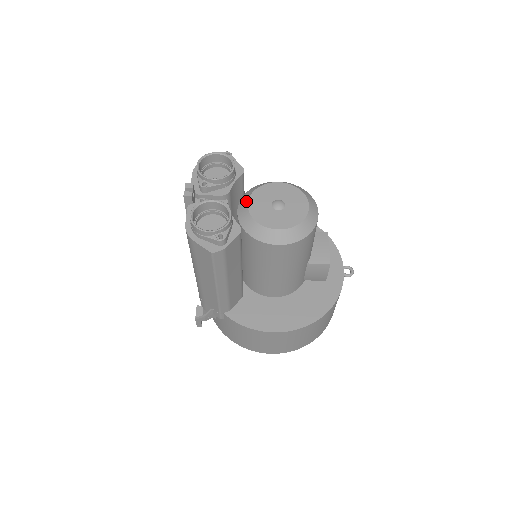
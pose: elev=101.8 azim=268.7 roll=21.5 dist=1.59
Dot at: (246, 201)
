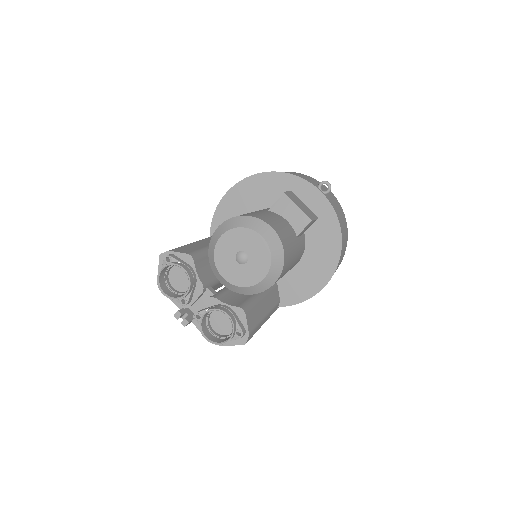
Dot at: (219, 275)
